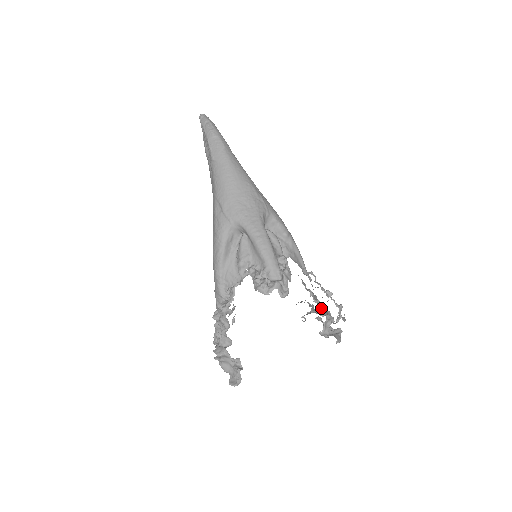
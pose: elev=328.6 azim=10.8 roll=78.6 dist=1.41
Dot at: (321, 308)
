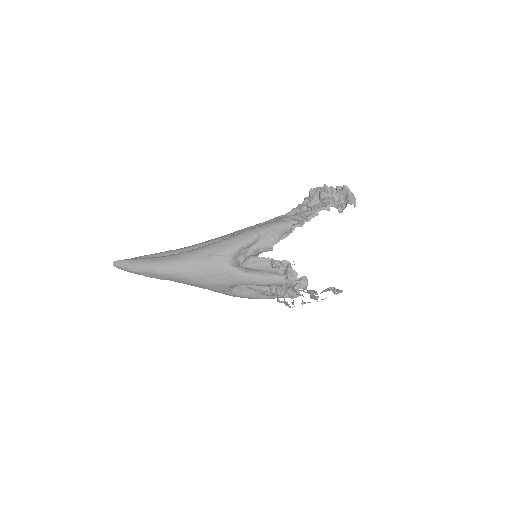
Dot at: occluded
